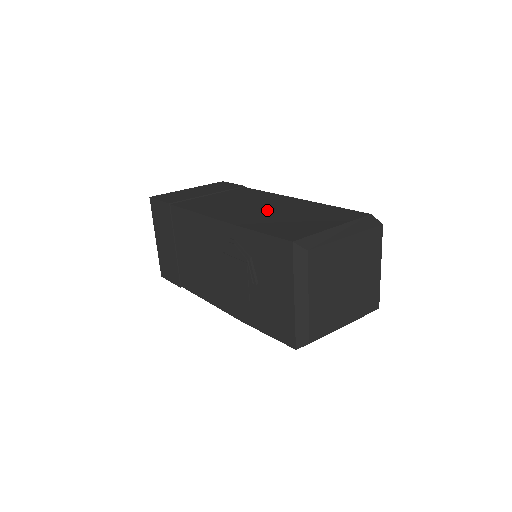
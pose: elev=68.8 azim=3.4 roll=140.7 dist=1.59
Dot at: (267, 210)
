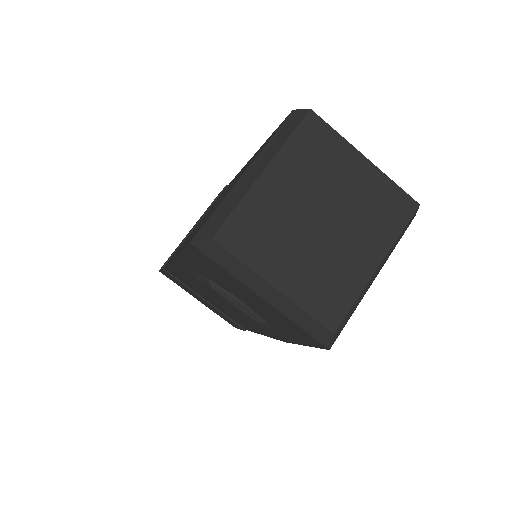
Dot at: occluded
